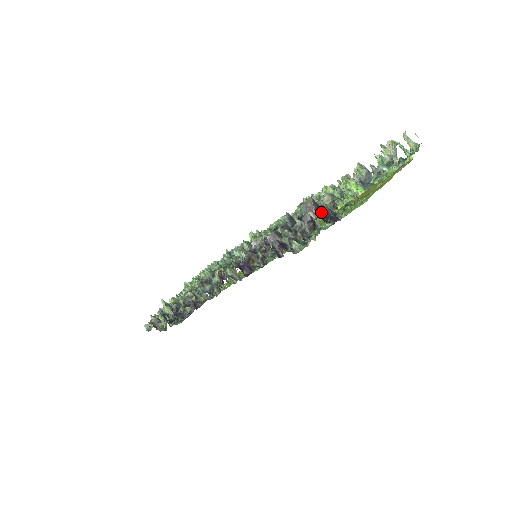
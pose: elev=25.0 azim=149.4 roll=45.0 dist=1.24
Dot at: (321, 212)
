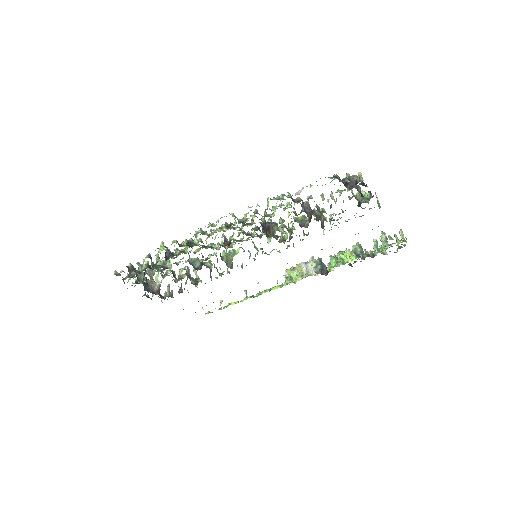
Dot at: (362, 183)
